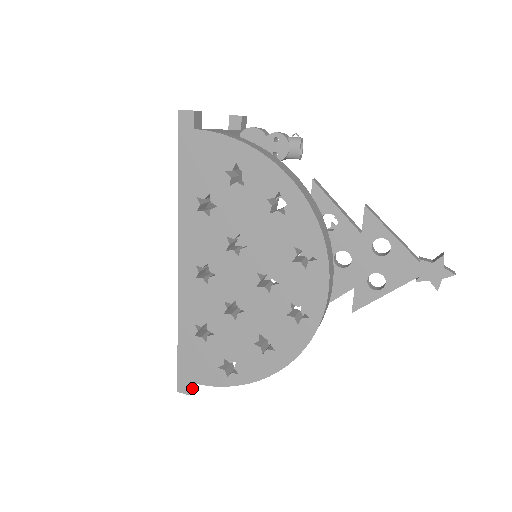
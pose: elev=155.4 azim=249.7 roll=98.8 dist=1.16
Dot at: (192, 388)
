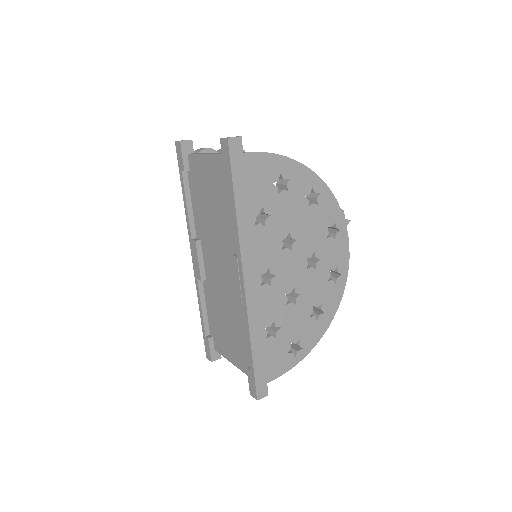
Dot at: (265, 389)
